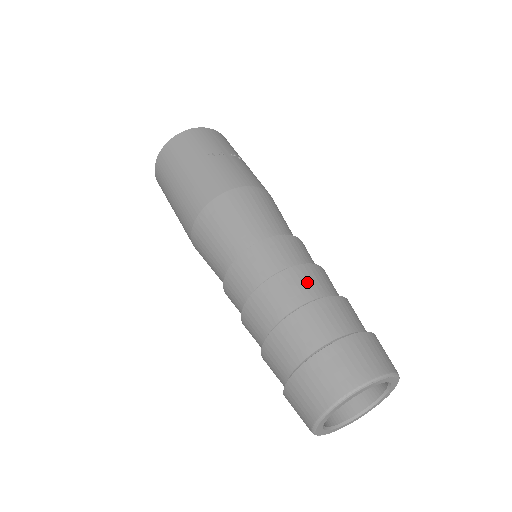
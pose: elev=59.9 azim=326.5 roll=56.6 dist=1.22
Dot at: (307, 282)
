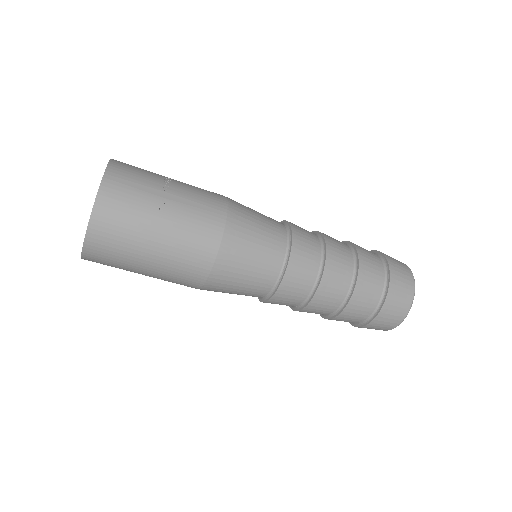
Dot at: (340, 264)
